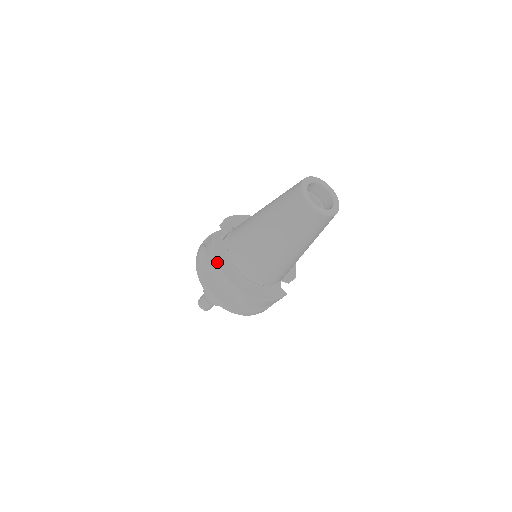
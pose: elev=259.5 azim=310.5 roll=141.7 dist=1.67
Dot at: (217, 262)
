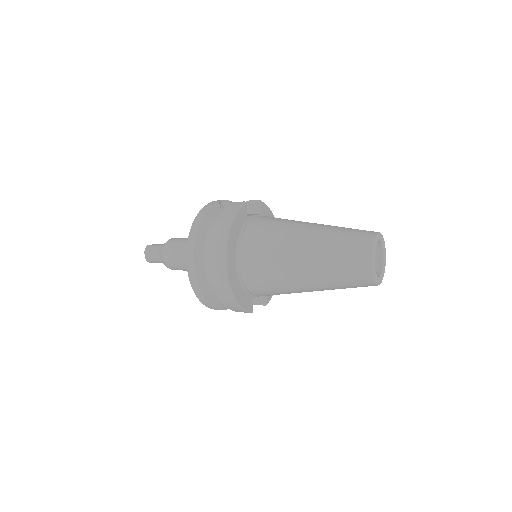
Dot at: (231, 229)
